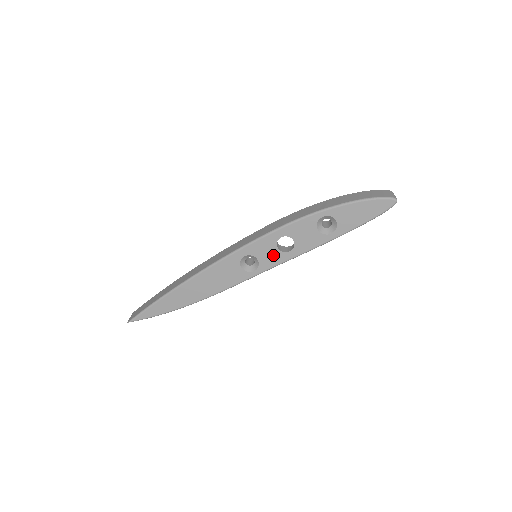
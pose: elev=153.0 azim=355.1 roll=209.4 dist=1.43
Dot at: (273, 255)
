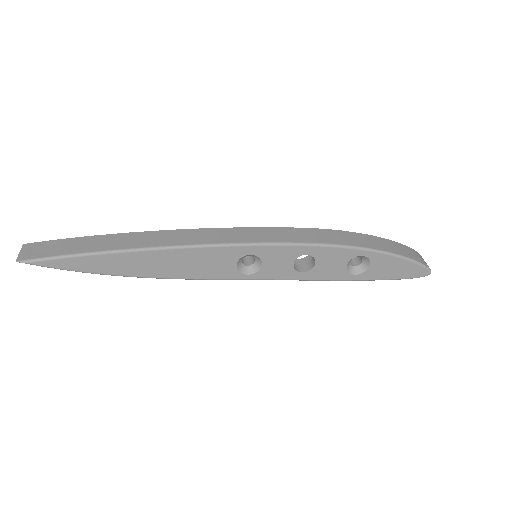
Dot at: (282, 268)
